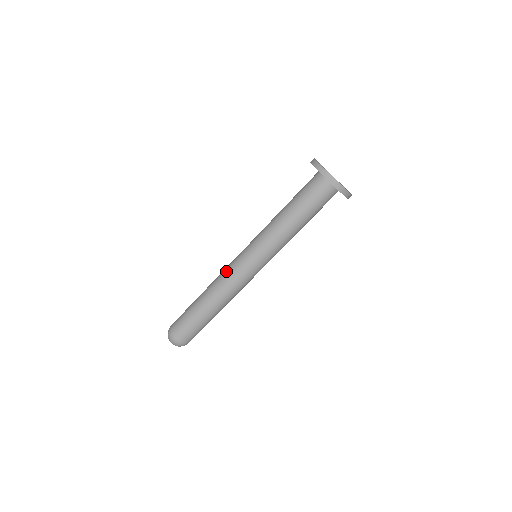
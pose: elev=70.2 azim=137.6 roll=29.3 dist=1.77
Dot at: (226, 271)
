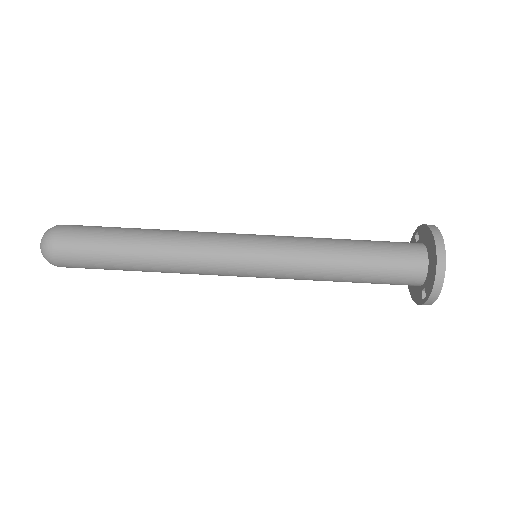
Dot at: occluded
